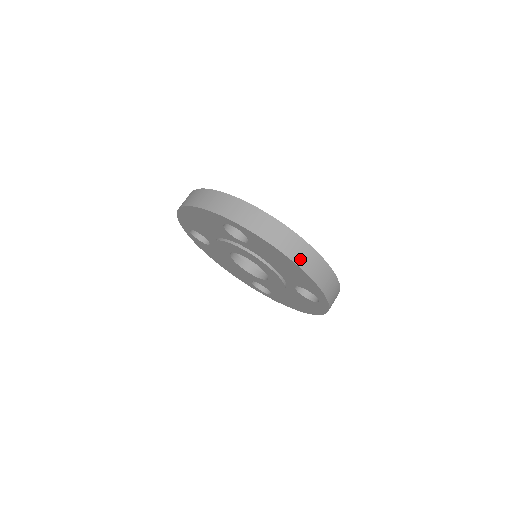
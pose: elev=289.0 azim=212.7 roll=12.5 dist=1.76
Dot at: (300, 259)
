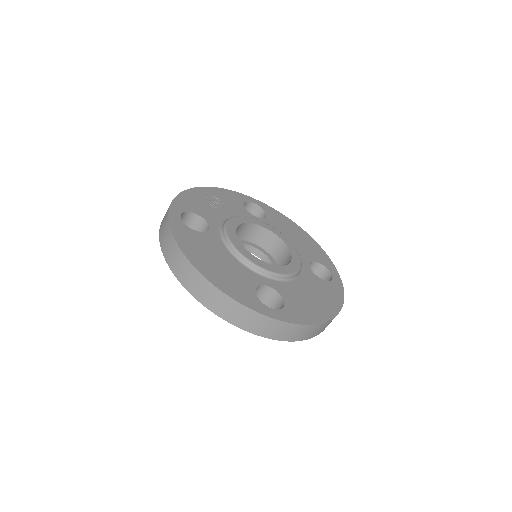
Dot at: occluded
